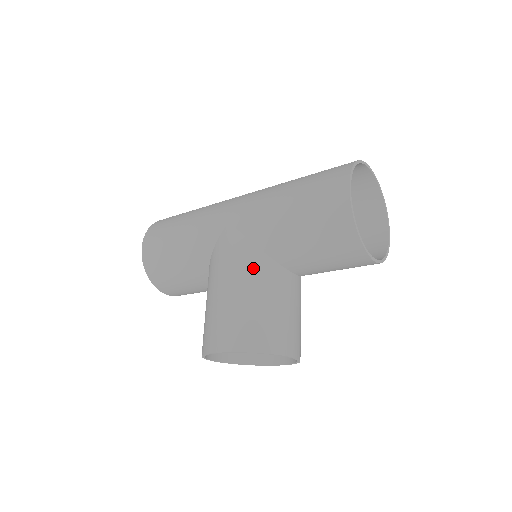
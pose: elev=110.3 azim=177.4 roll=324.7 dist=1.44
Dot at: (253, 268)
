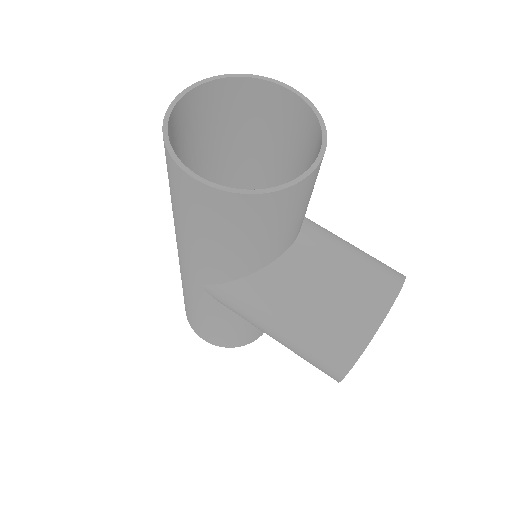
Dot at: (262, 298)
